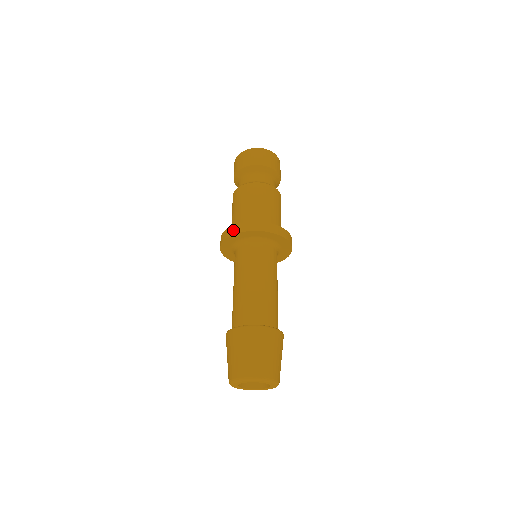
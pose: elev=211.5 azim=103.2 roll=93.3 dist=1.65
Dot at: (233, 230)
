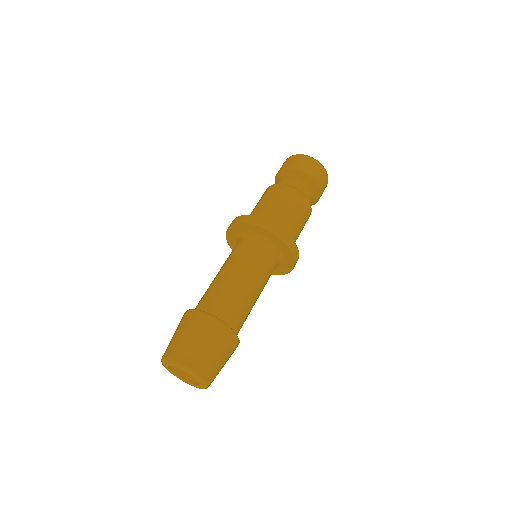
Dot at: (265, 224)
